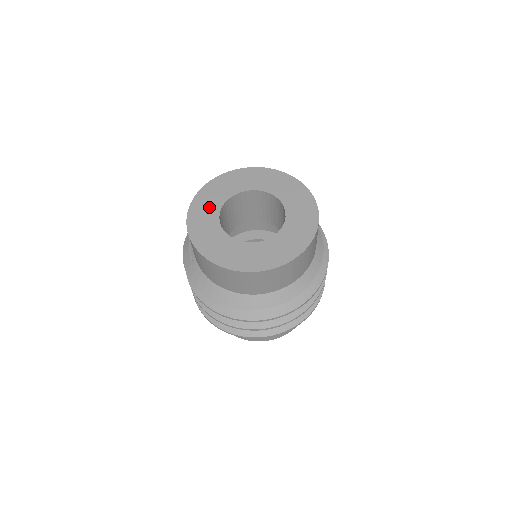
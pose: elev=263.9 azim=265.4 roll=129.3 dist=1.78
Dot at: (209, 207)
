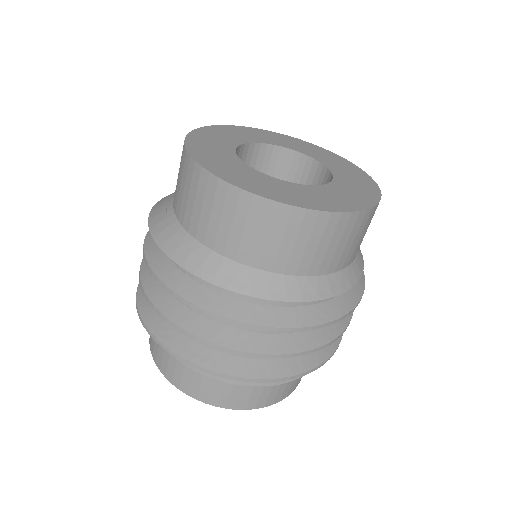
Dot at: (221, 139)
